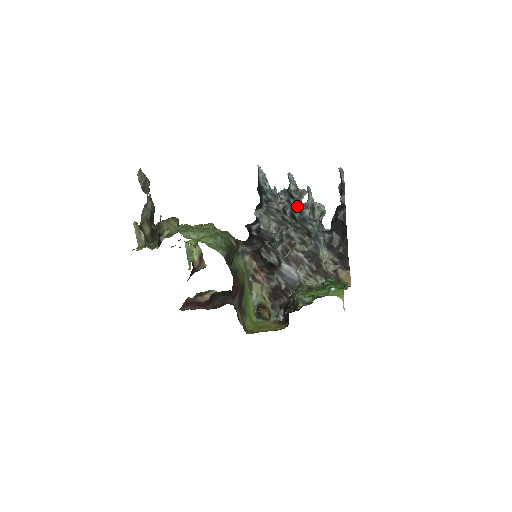
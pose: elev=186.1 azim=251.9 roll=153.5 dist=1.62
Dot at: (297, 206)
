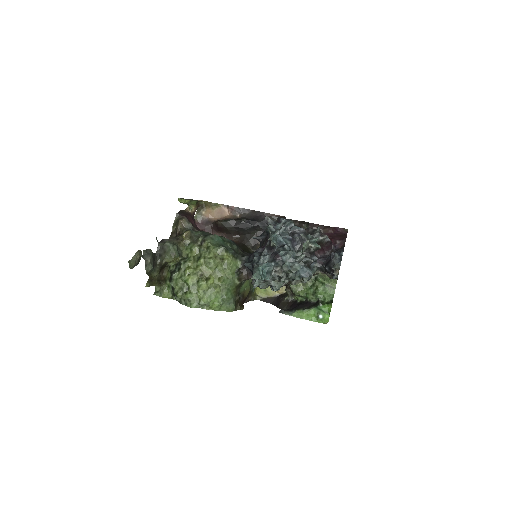
Dot at: occluded
